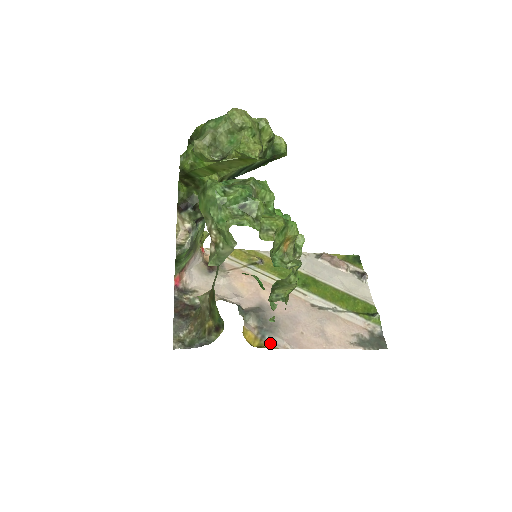
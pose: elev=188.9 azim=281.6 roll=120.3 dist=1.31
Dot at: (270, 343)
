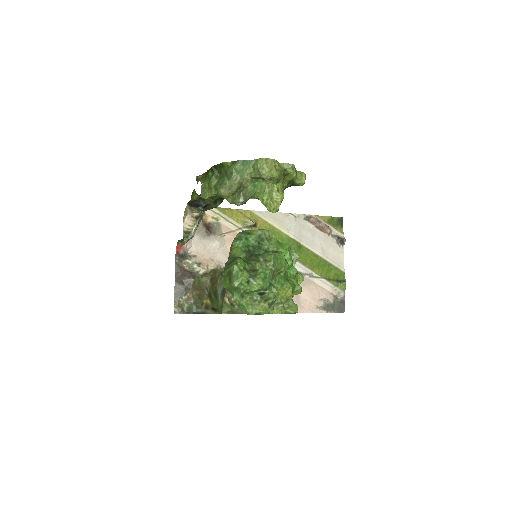
Dot at: occluded
